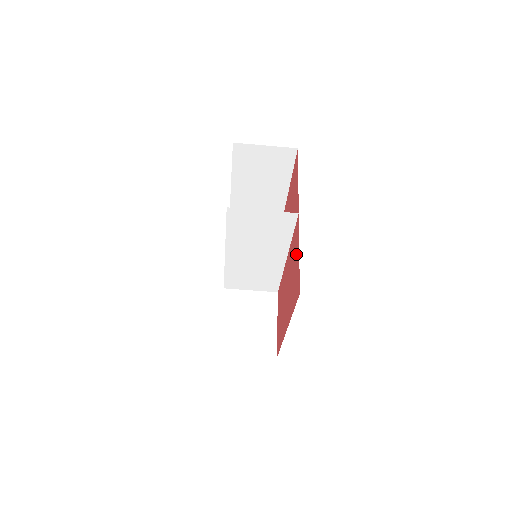
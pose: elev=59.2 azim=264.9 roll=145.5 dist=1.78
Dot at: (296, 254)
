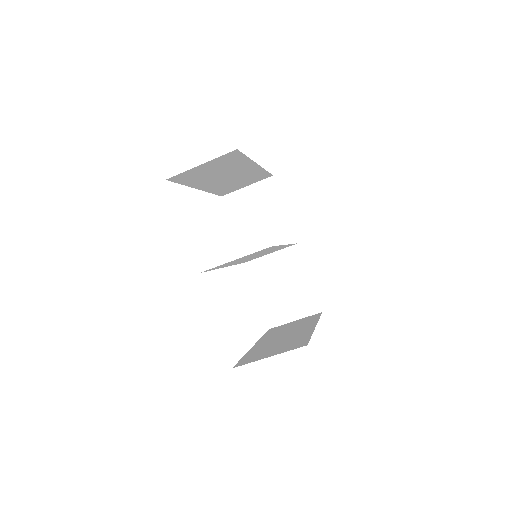
Dot at: occluded
